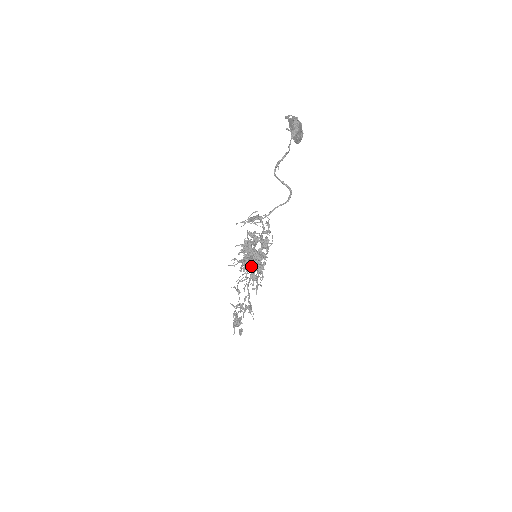
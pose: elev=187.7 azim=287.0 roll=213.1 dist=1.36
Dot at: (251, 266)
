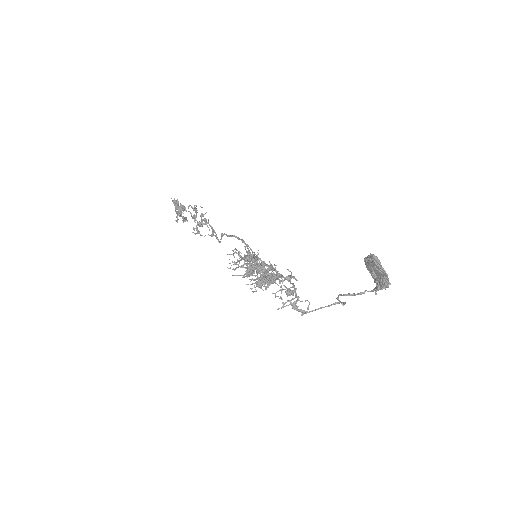
Dot at: occluded
